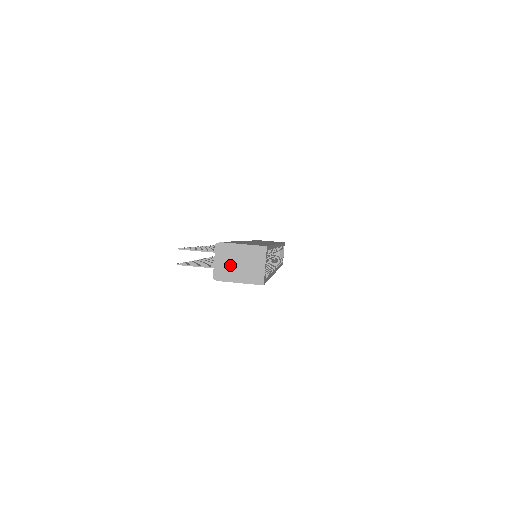
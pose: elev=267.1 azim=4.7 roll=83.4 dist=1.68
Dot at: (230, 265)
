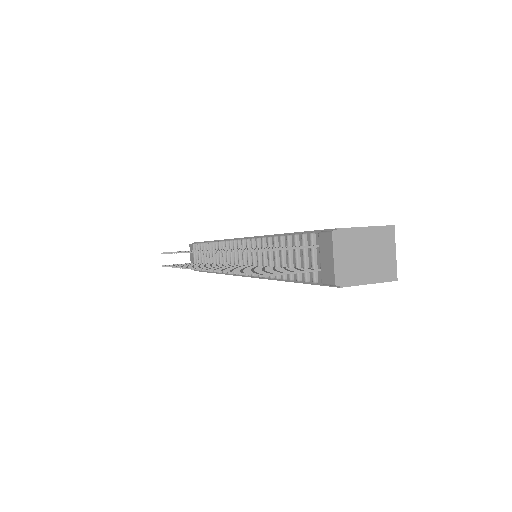
Dot at: (355, 260)
